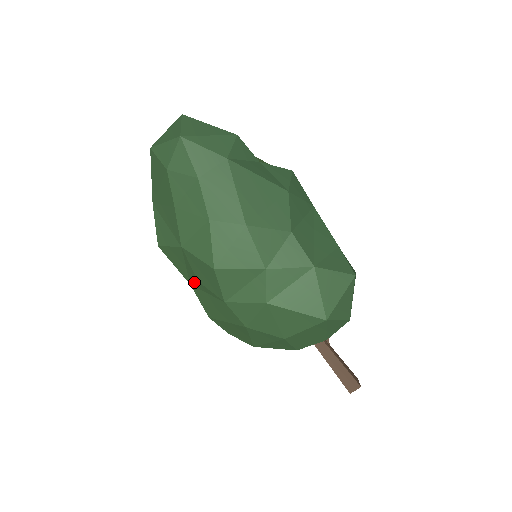
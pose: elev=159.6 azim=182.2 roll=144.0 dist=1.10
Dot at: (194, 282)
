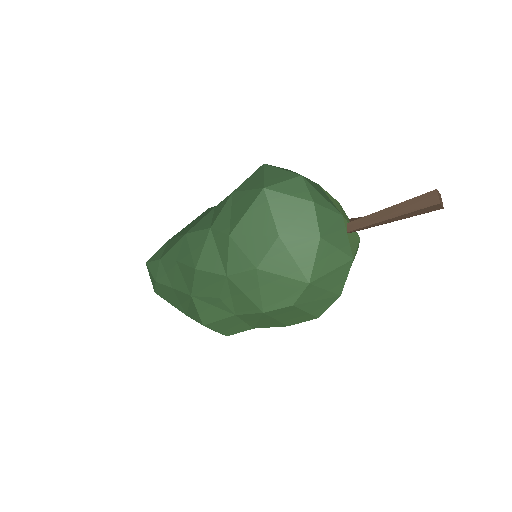
Dot at: (226, 306)
